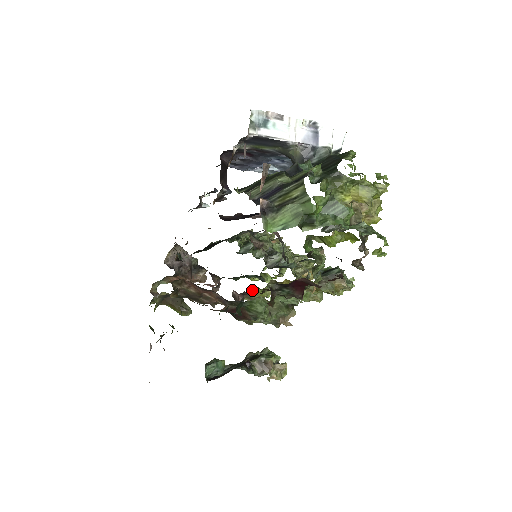
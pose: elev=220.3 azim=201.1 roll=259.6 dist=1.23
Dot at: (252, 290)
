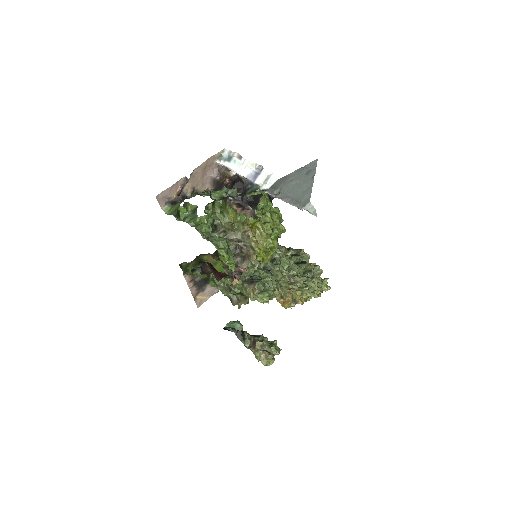
Dot at: occluded
